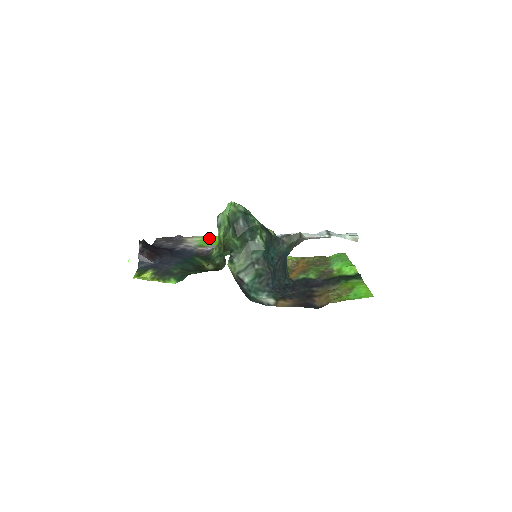
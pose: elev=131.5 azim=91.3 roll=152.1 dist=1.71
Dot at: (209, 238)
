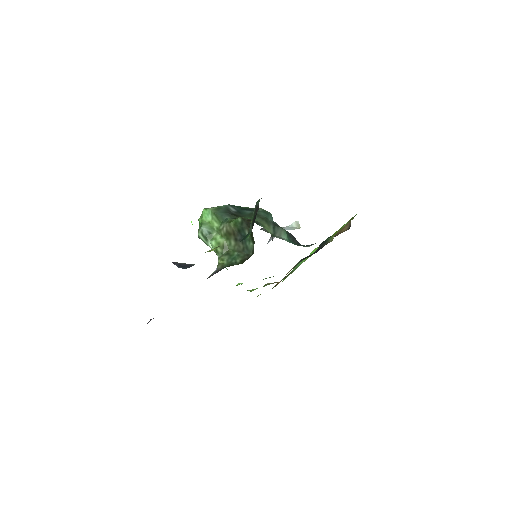
Dot at: occluded
